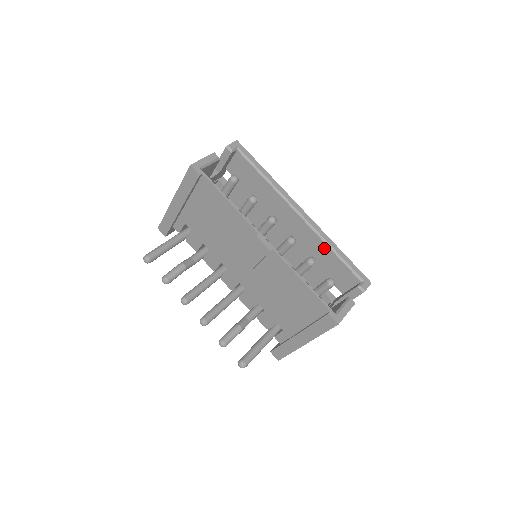
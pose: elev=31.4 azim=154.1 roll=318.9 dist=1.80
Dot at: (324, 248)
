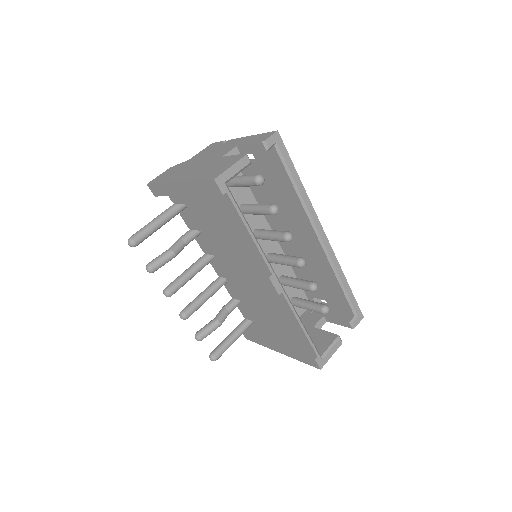
Dot at: (332, 276)
